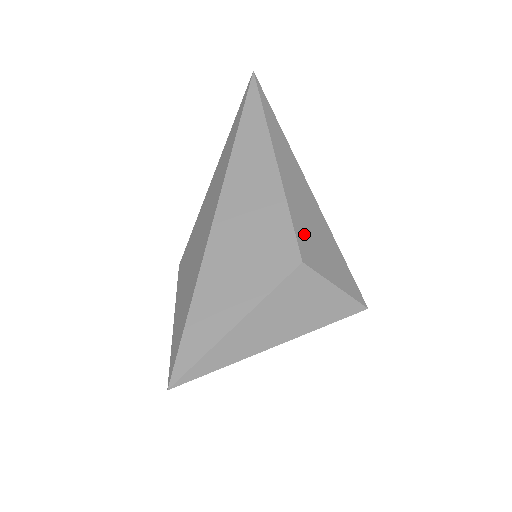
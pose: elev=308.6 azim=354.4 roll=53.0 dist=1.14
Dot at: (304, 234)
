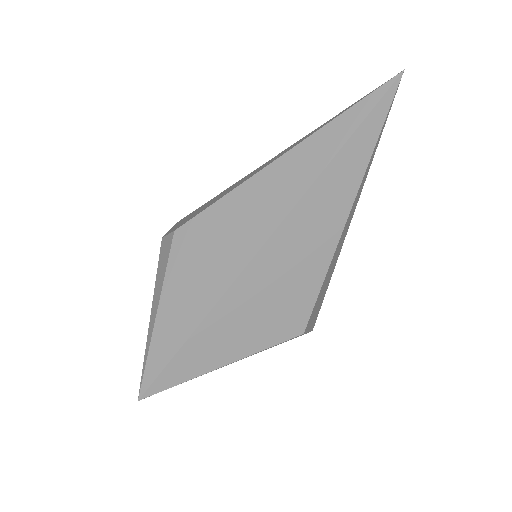
Dot at: (318, 299)
